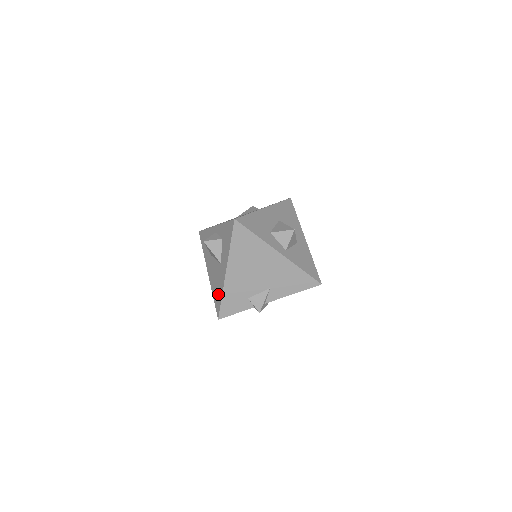
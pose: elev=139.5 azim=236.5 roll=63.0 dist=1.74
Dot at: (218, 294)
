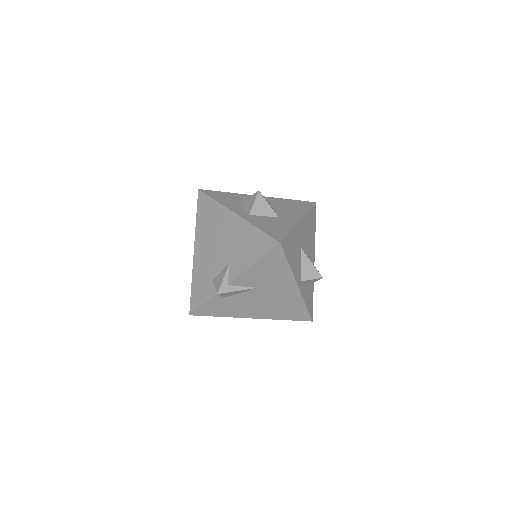
Dot at: occluded
